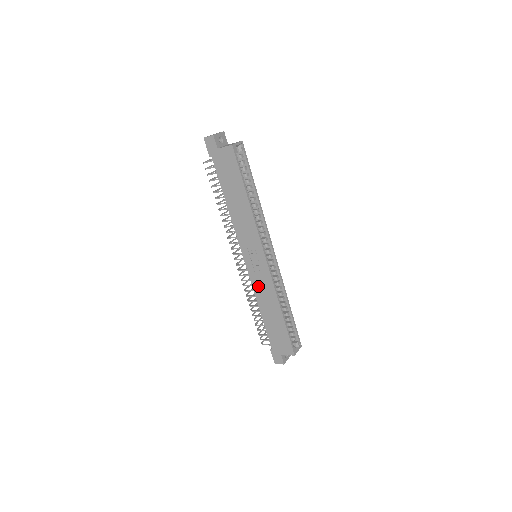
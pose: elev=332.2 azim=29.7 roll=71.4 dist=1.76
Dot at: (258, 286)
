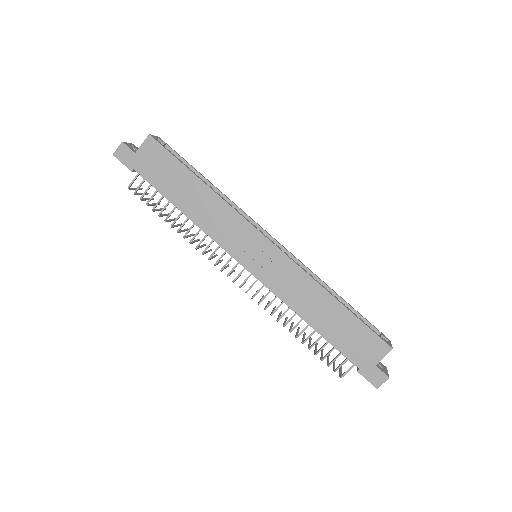
Dot at: (283, 288)
